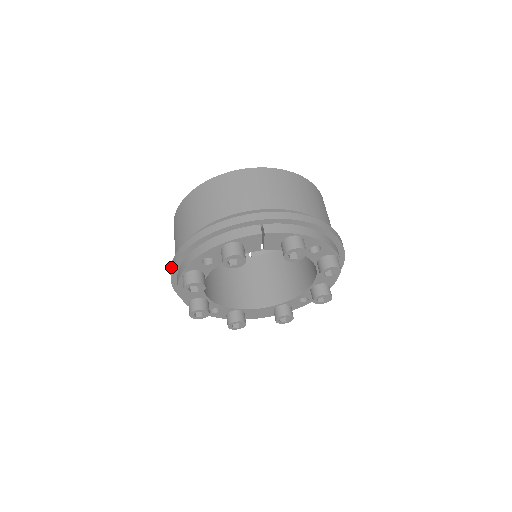
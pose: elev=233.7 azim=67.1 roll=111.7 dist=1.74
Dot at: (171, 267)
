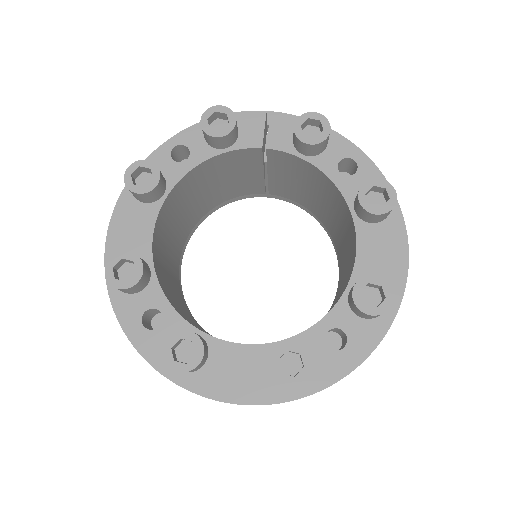
Dot at: occluded
